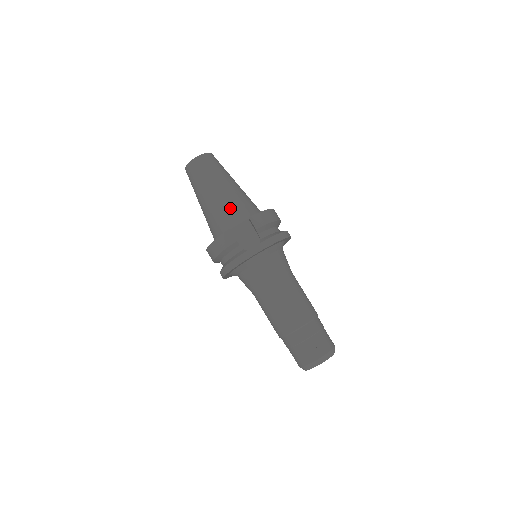
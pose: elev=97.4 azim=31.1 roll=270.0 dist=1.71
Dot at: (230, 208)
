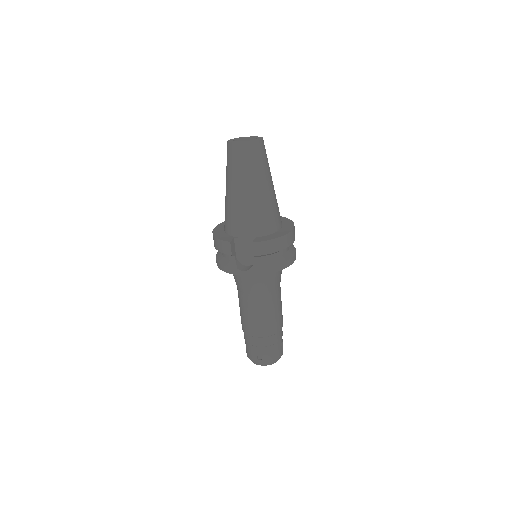
Dot at: (244, 217)
